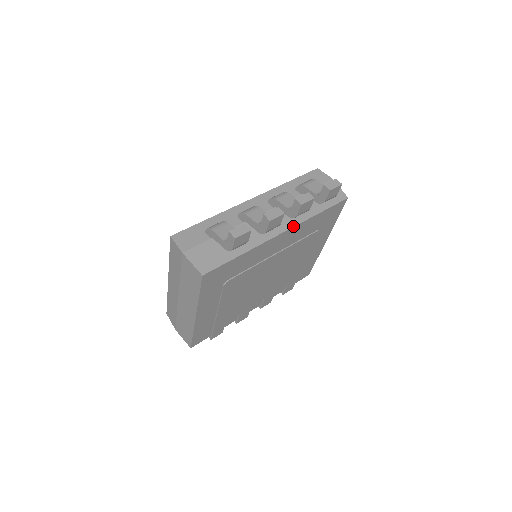
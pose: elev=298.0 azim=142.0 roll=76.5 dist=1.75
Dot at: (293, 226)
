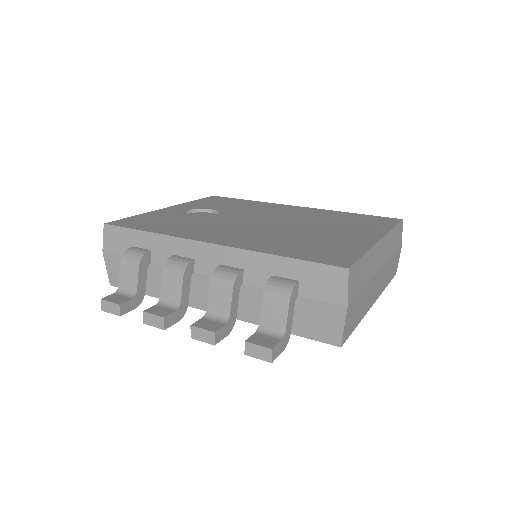
Dot at: occluded
